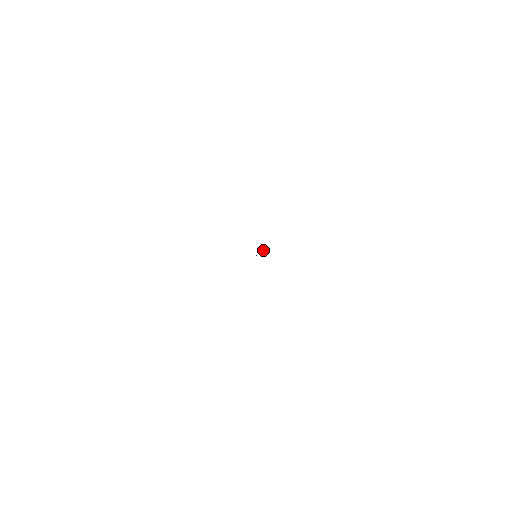
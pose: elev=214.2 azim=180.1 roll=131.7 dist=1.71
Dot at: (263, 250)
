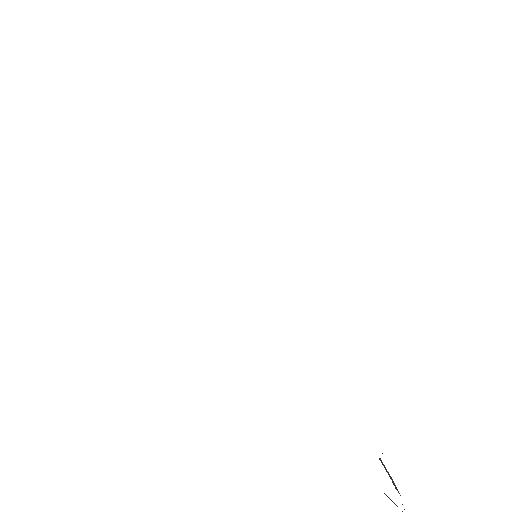
Dot at: out of frame
